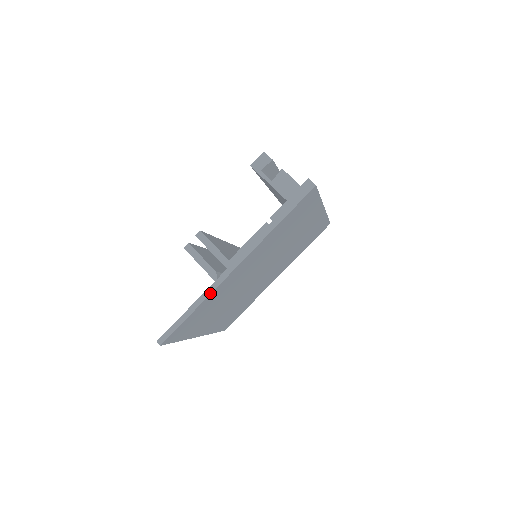
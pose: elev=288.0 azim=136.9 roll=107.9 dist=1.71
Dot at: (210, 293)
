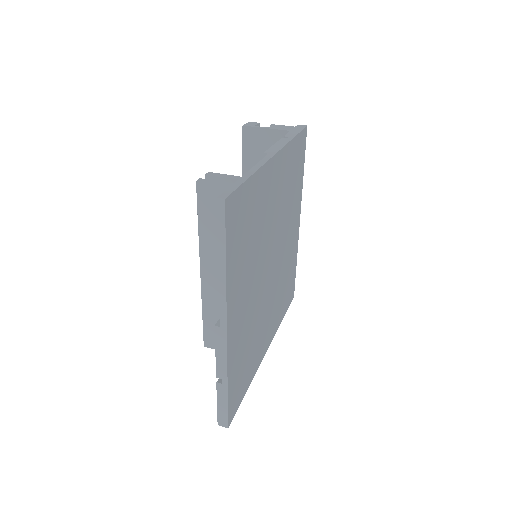
Dot at: (261, 166)
